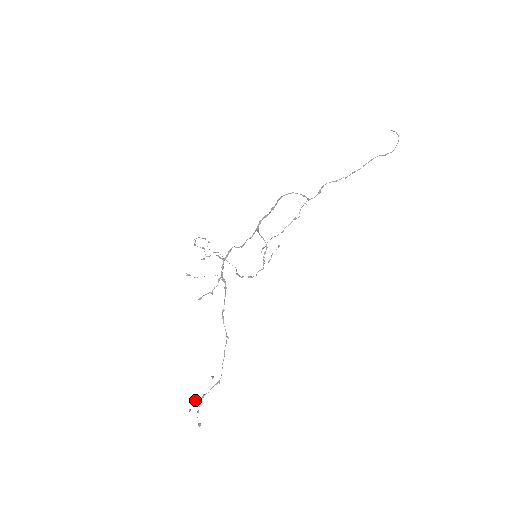
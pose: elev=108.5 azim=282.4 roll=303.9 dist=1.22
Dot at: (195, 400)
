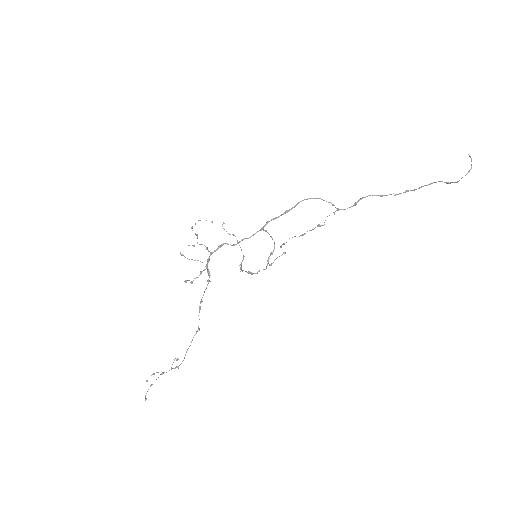
Dot at: (154, 374)
